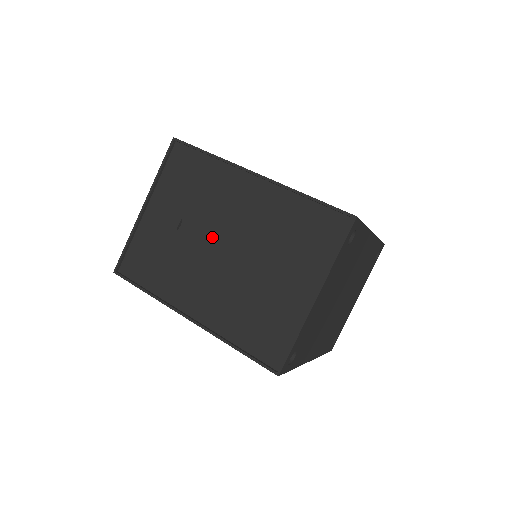
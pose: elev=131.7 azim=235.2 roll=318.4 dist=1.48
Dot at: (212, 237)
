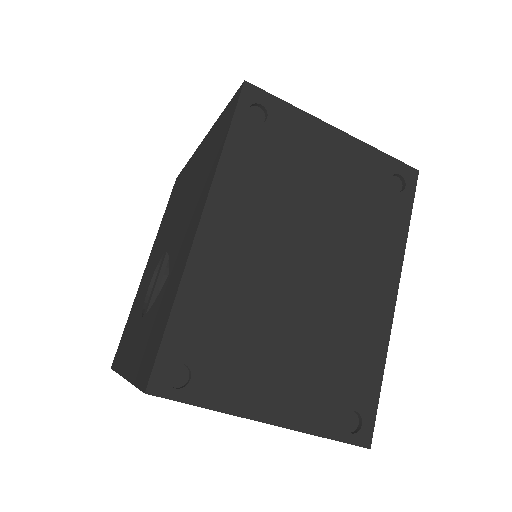
Dot at: occluded
